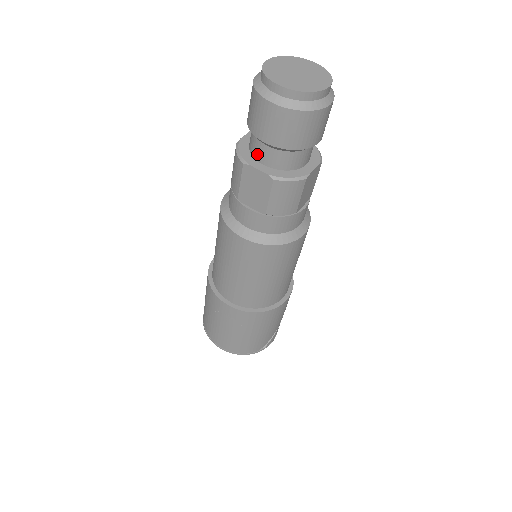
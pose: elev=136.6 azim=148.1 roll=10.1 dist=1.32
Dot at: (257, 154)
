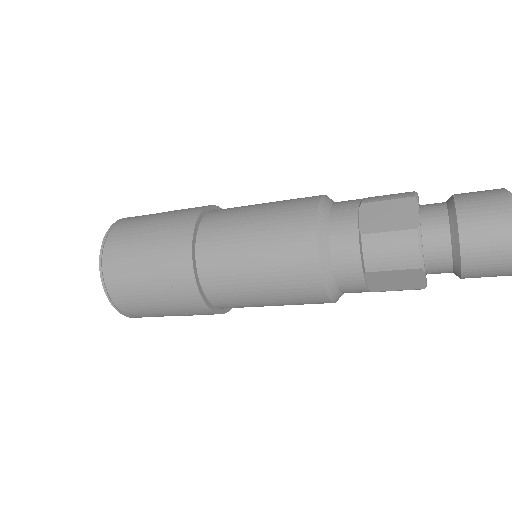
Dot at: (433, 261)
